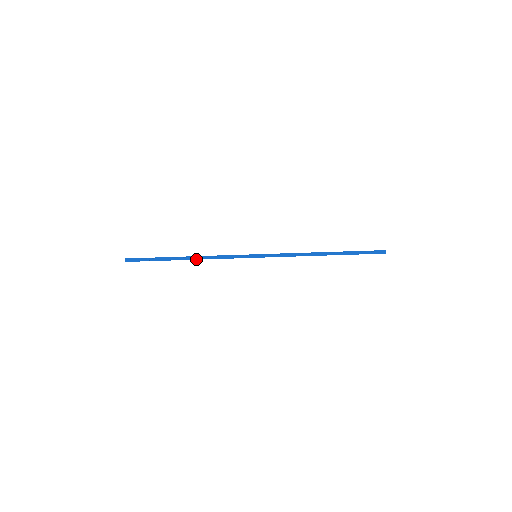
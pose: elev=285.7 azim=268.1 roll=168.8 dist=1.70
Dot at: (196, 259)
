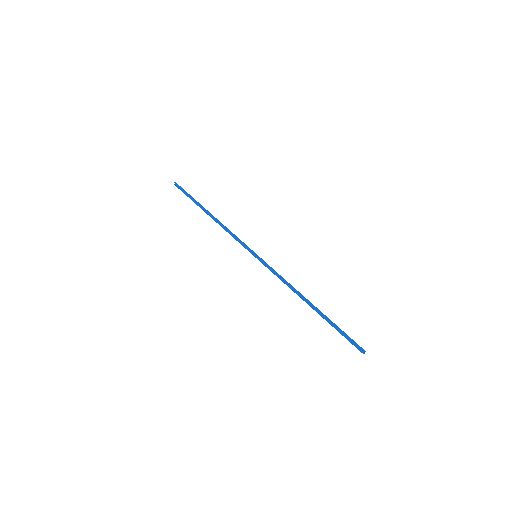
Dot at: (216, 221)
